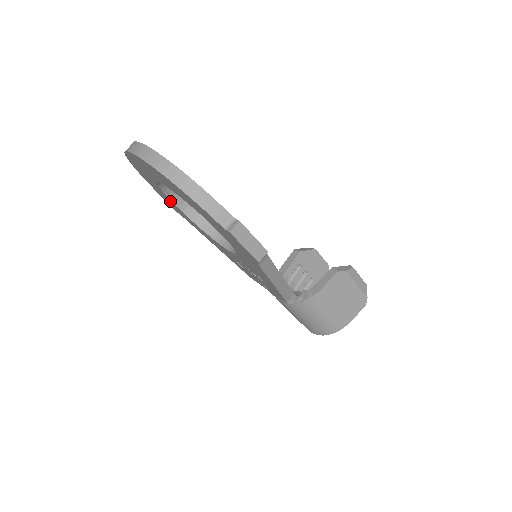
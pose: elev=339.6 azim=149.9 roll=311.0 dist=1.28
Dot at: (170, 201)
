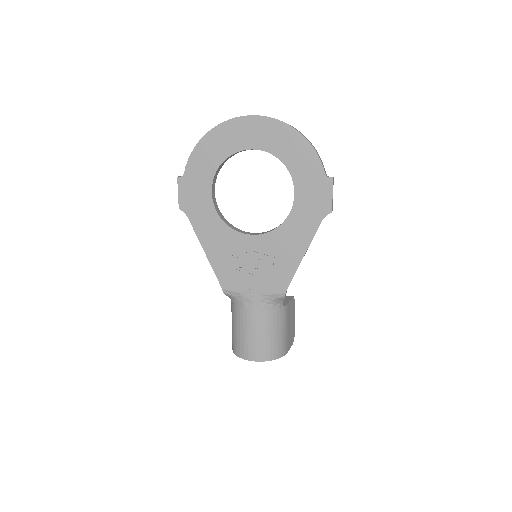
Dot at: (206, 185)
